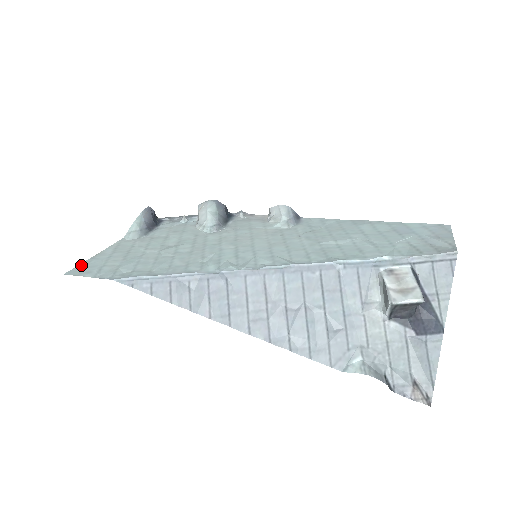
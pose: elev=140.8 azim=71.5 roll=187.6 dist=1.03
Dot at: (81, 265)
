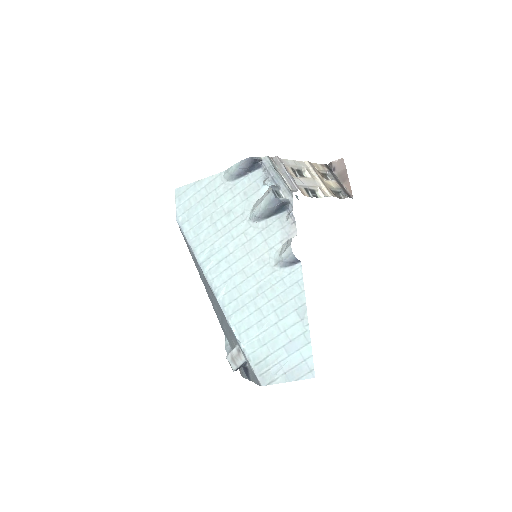
Dot at: (186, 187)
